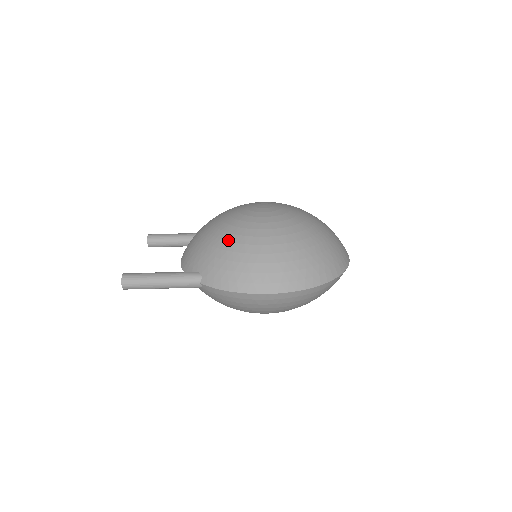
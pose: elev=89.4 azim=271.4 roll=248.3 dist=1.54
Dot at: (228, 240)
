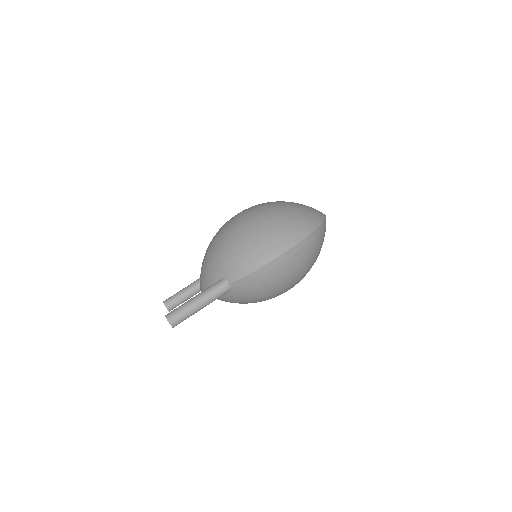
Dot at: (229, 242)
